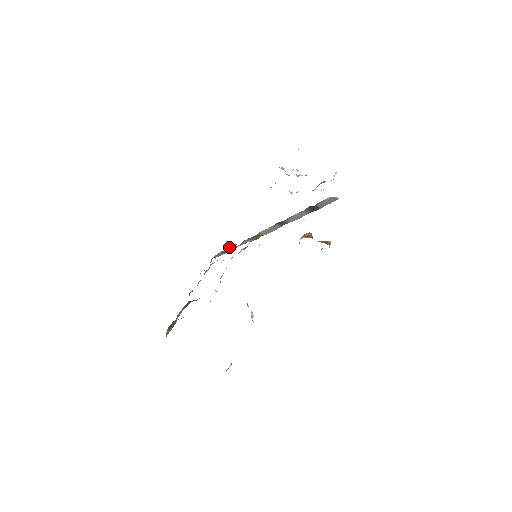
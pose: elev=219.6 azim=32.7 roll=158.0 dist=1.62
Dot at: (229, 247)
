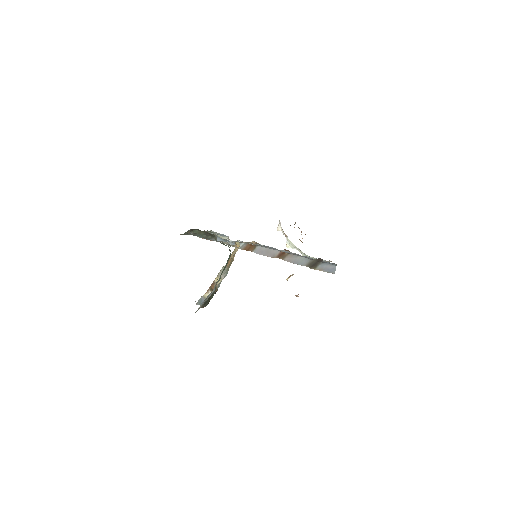
Dot at: occluded
